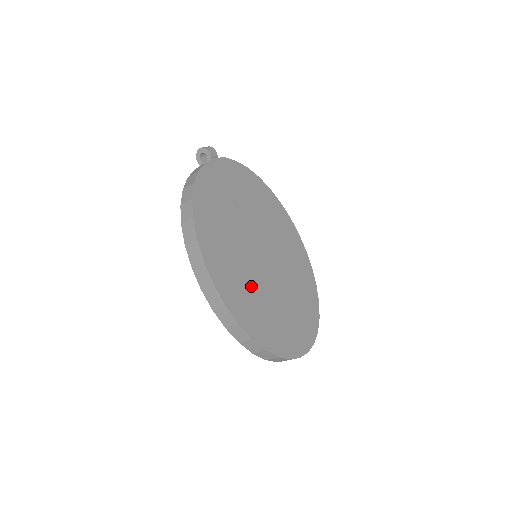
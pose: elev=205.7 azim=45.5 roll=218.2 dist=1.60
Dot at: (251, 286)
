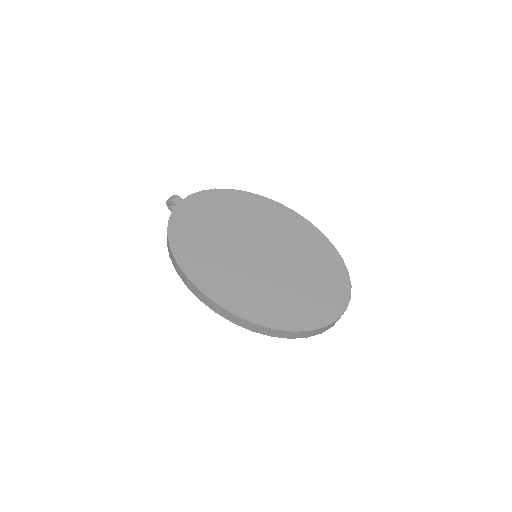
Dot at: (257, 285)
